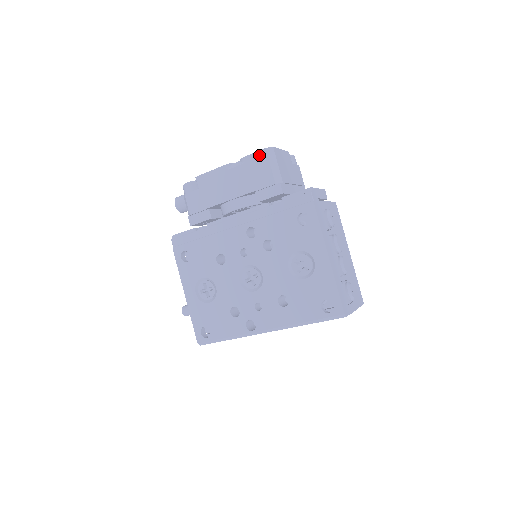
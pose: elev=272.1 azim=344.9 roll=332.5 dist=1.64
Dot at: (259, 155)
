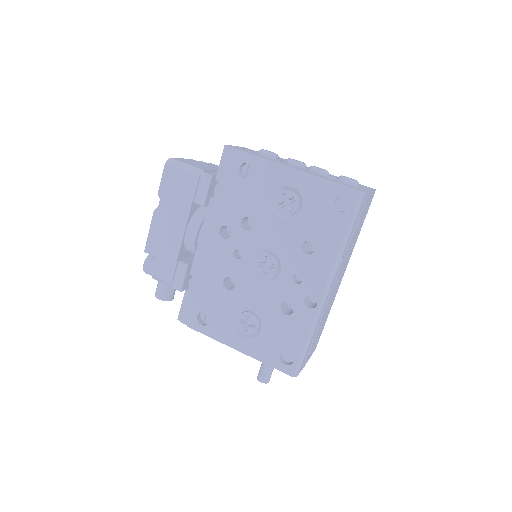
Dot at: (166, 174)
